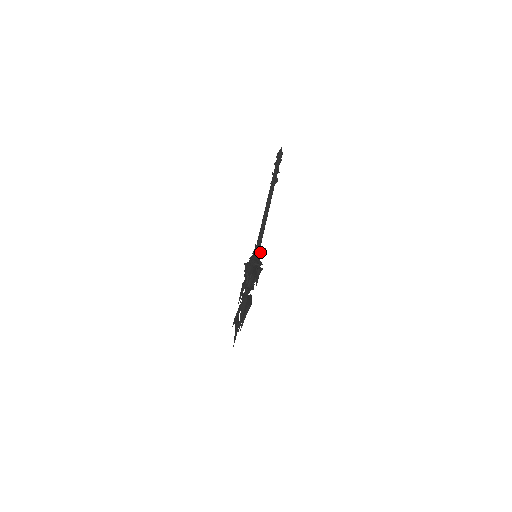
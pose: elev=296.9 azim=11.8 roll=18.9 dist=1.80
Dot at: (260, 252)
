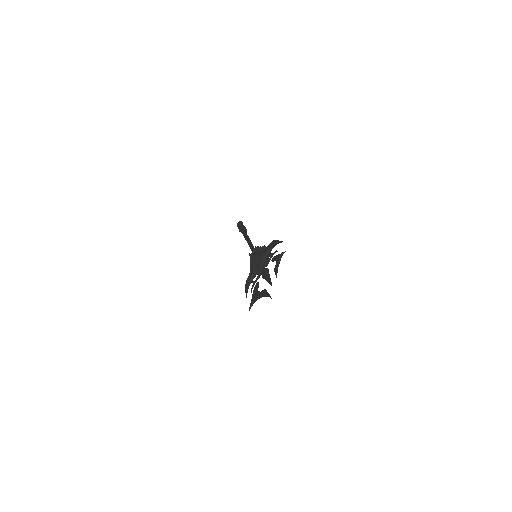
Dot at: occluded
